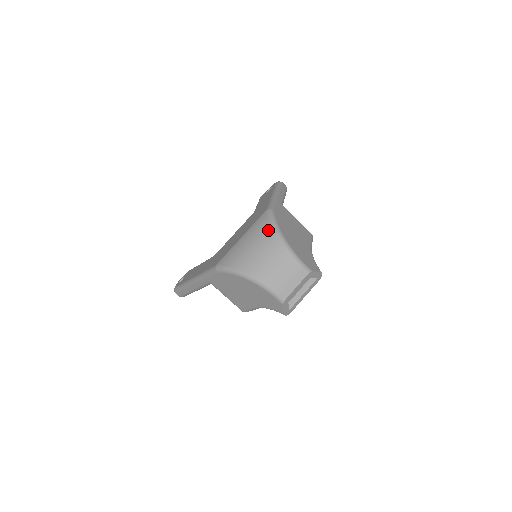
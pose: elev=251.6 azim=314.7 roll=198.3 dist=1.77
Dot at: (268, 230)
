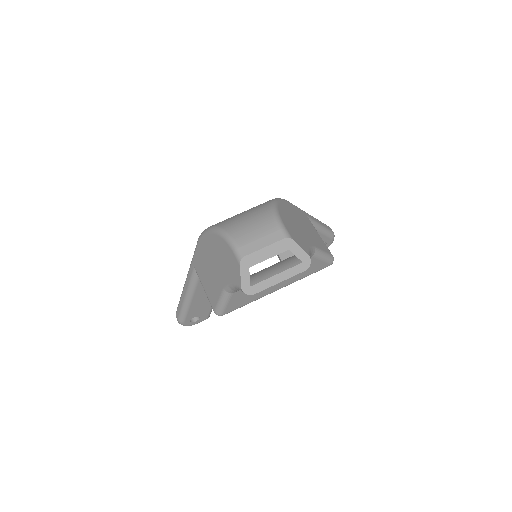
Dot at: (266, 202)
